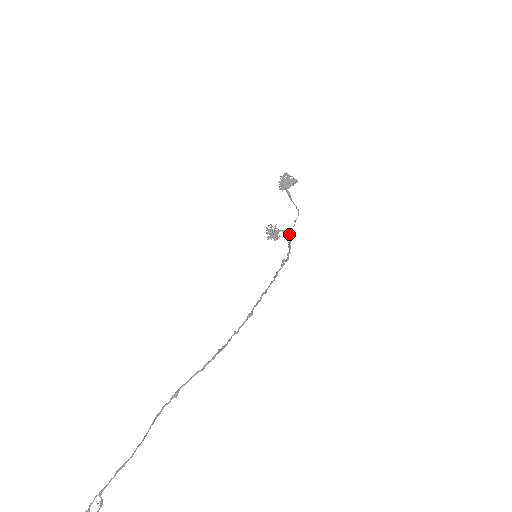
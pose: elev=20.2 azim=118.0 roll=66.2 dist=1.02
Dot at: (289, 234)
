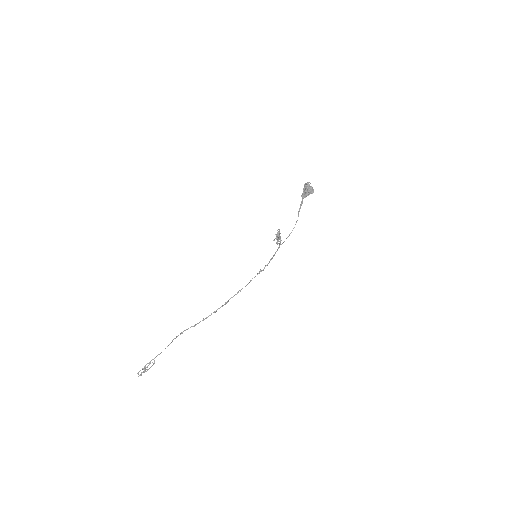
Dot at: occluded
